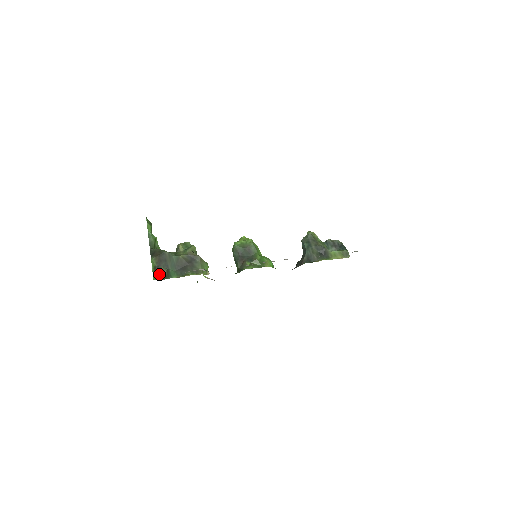
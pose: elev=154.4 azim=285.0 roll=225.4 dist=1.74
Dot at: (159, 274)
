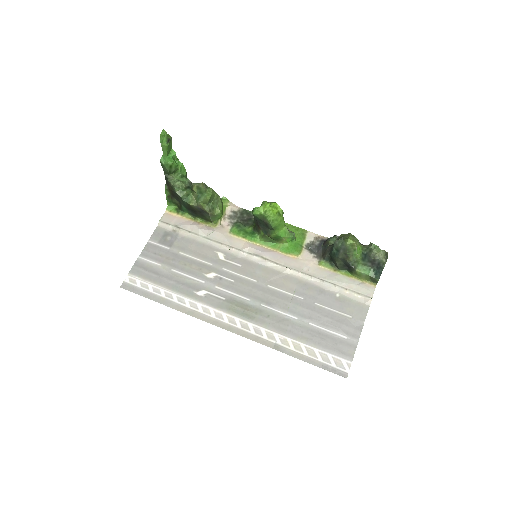
Dot at: (173, 202)
